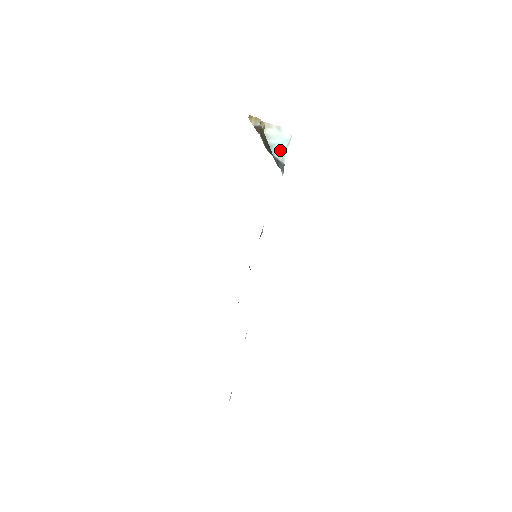
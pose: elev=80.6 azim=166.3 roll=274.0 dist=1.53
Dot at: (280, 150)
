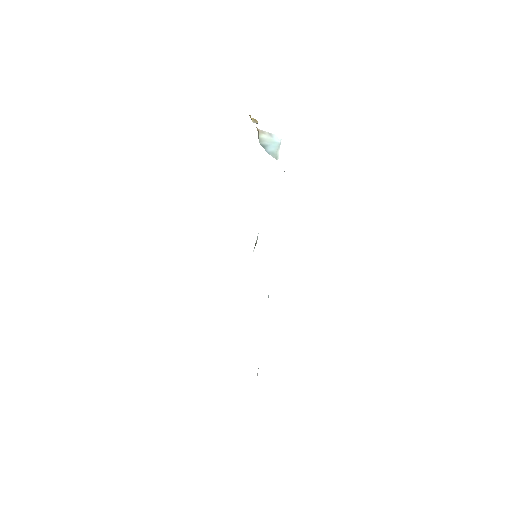
Dot at: (273, 150)
